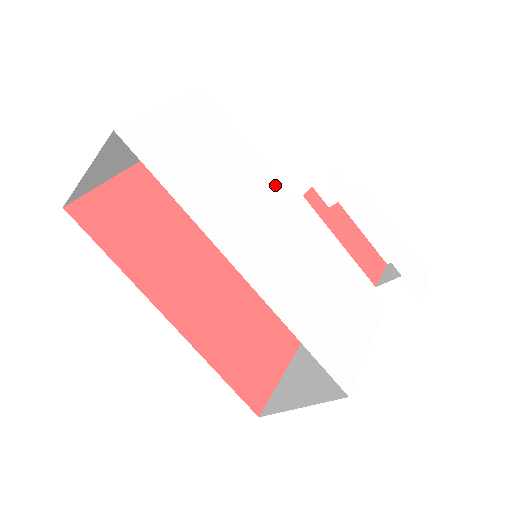
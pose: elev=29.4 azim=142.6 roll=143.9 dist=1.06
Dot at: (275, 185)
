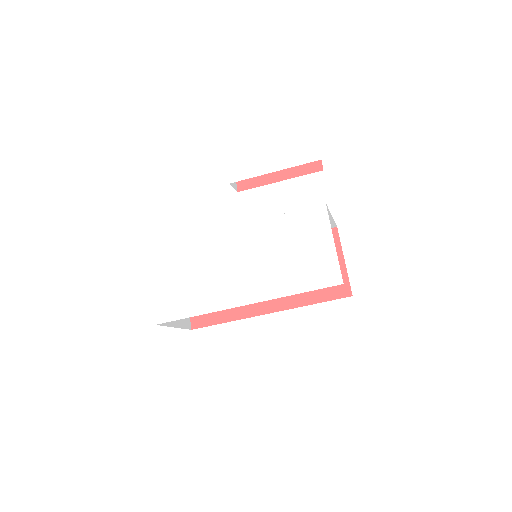
Dot at: (215, 237)
